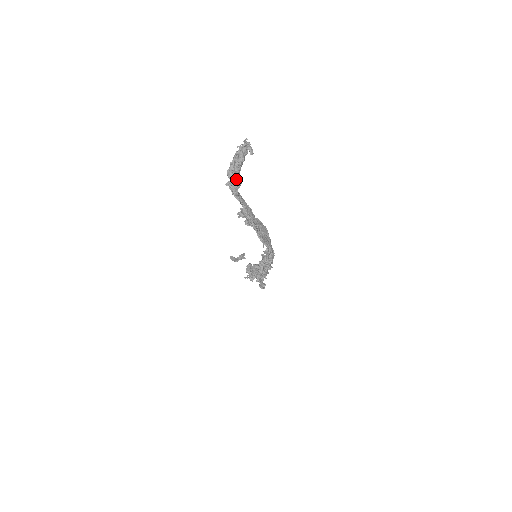
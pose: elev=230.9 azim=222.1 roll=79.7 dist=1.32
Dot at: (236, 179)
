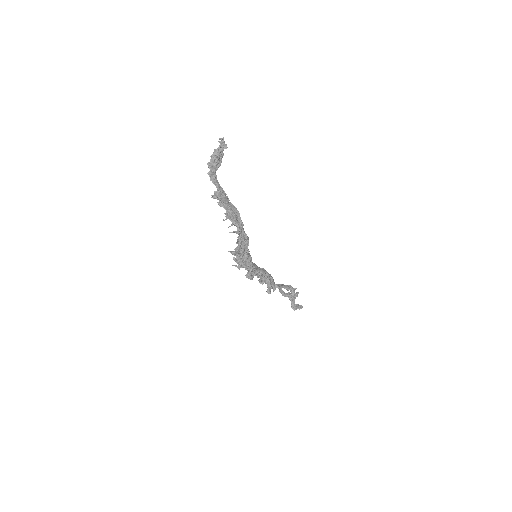
Dot at: (211, 167)
